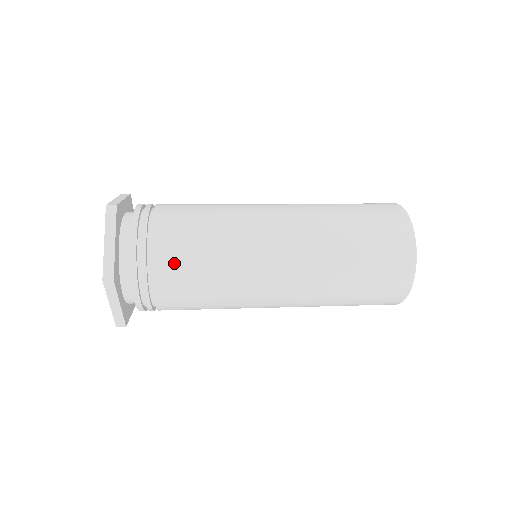
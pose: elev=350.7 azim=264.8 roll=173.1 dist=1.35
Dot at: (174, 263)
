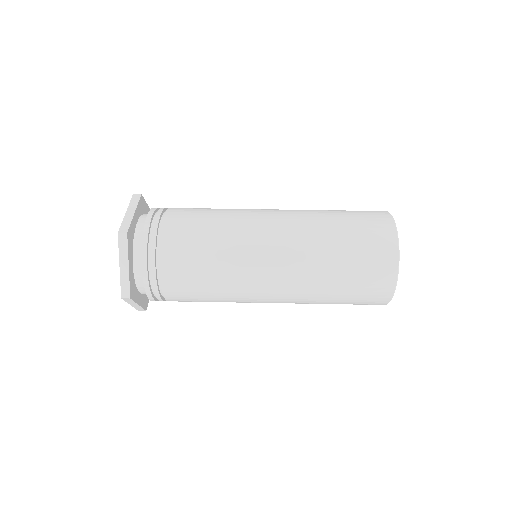
Dot at: occluded
